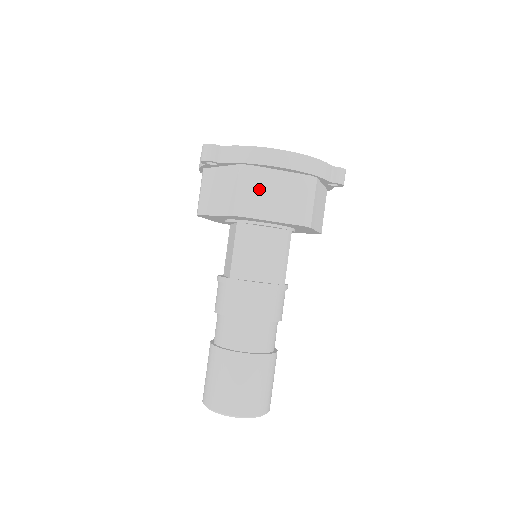
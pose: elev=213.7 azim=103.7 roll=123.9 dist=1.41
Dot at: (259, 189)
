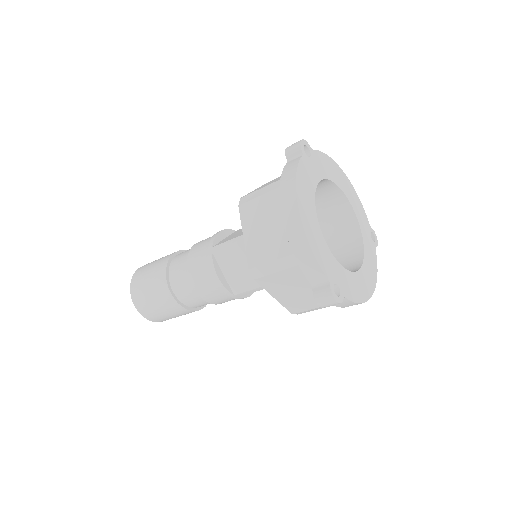
Dot at: occluded
